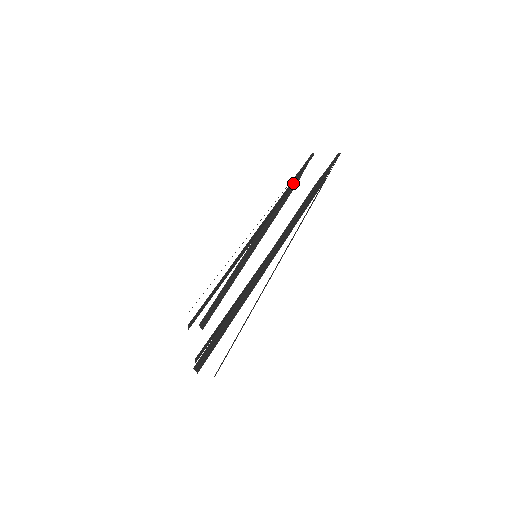
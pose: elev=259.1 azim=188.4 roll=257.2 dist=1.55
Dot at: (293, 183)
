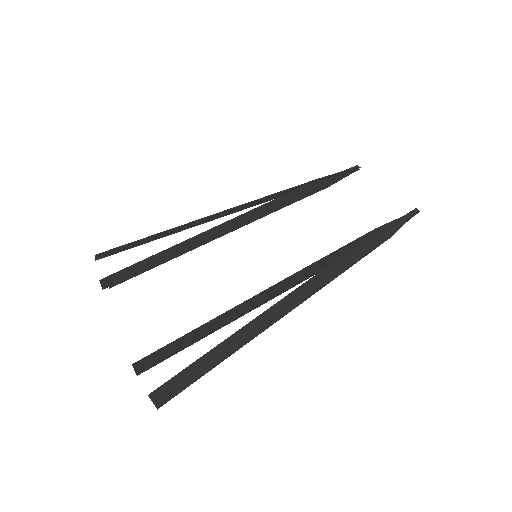
Dot at: (324, 186)
